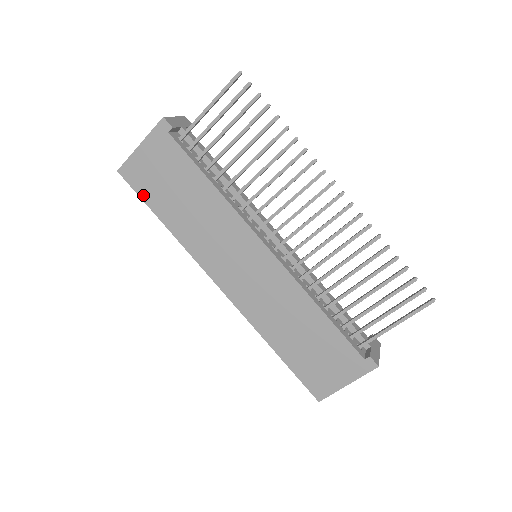
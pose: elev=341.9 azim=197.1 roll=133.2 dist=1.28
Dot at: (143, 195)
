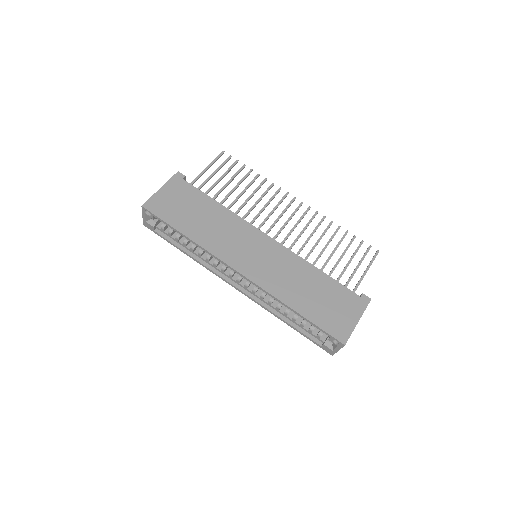
Dot at: (165, 218)
